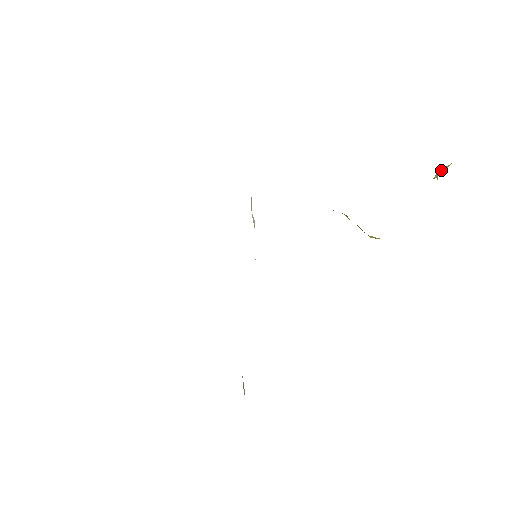
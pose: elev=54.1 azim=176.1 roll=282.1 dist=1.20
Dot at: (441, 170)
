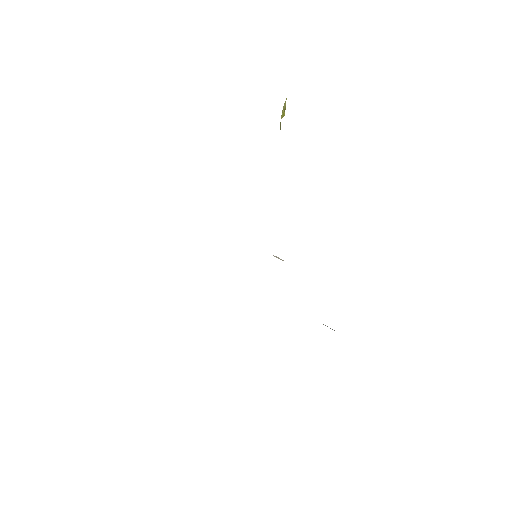
Dot at: occluded
